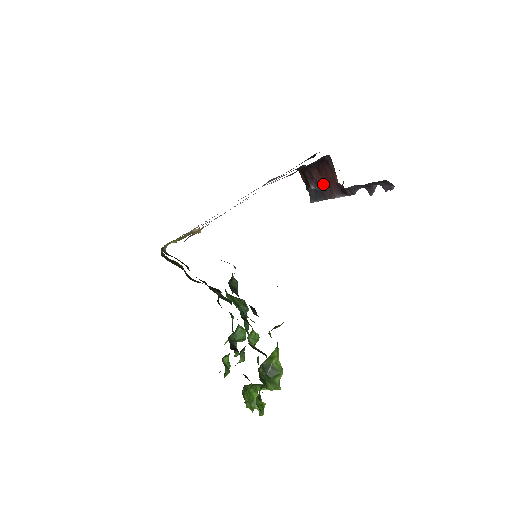
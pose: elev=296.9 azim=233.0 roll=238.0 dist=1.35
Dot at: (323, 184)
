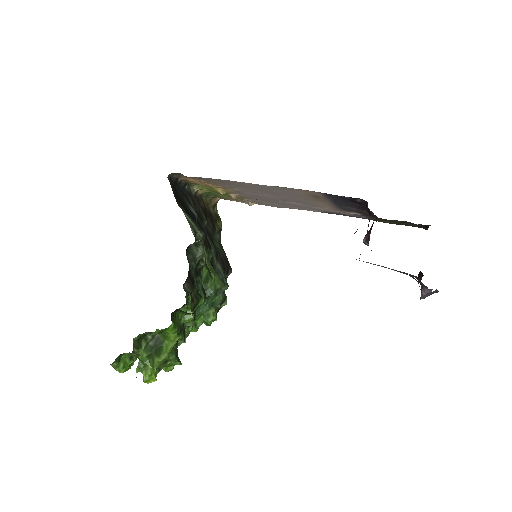
Dot at: occluded
